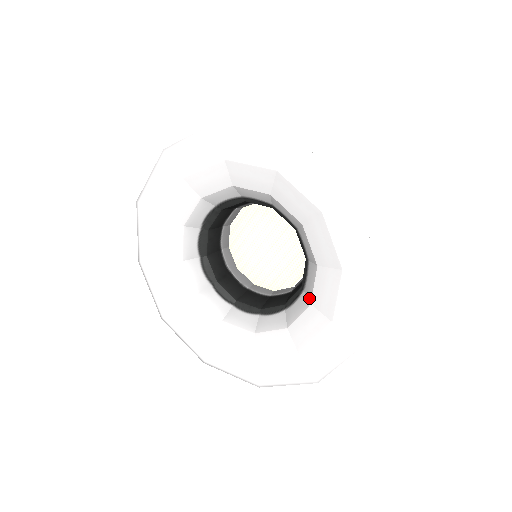
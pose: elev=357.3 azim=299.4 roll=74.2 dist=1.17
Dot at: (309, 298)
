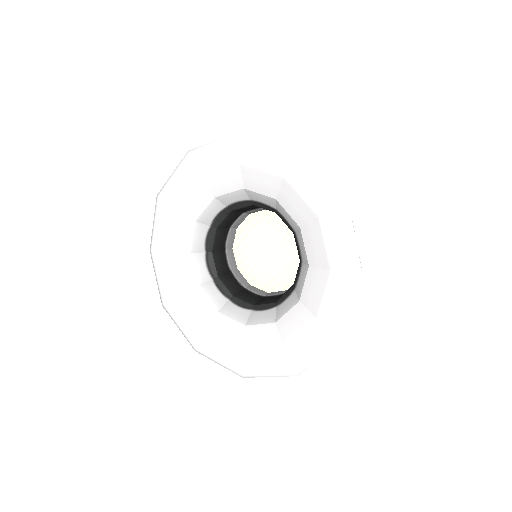
Dot at: (298, 296)
